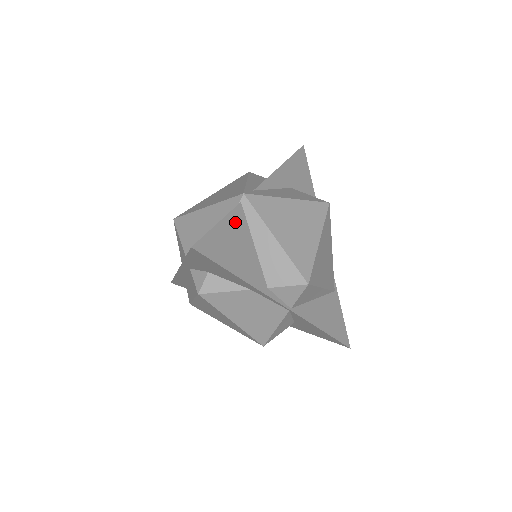
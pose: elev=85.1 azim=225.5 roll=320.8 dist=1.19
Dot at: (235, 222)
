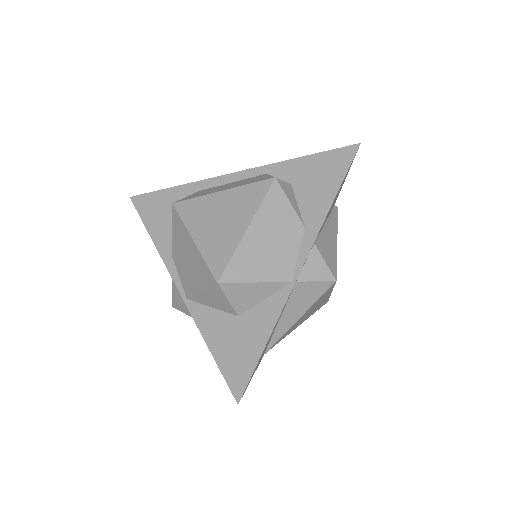
Dot at: occluded
